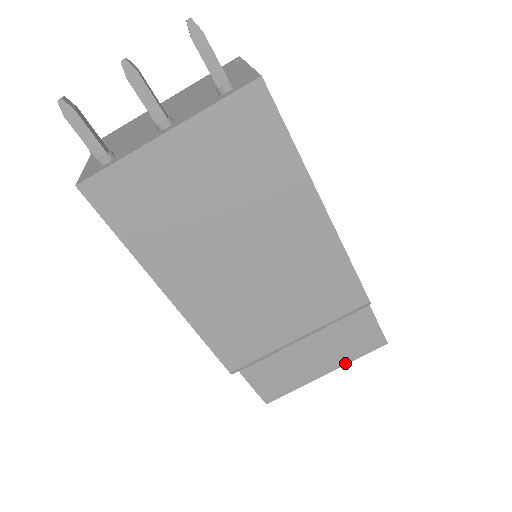
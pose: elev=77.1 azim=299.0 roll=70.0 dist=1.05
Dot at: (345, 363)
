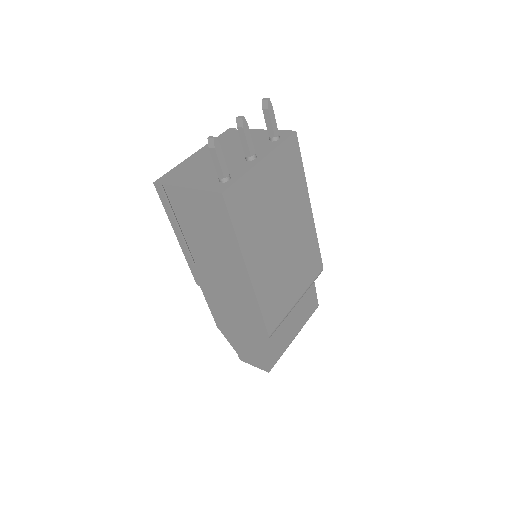
Dot at: occluded
